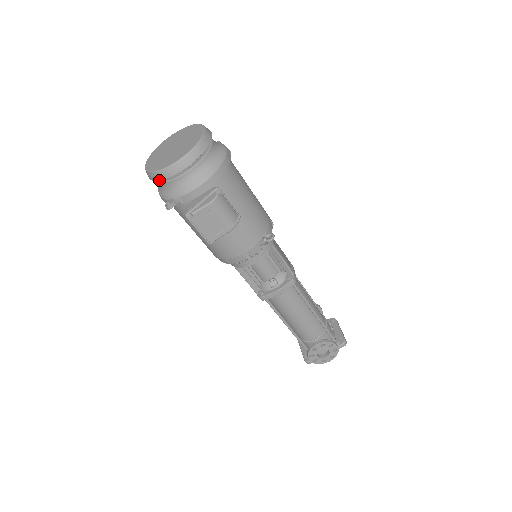
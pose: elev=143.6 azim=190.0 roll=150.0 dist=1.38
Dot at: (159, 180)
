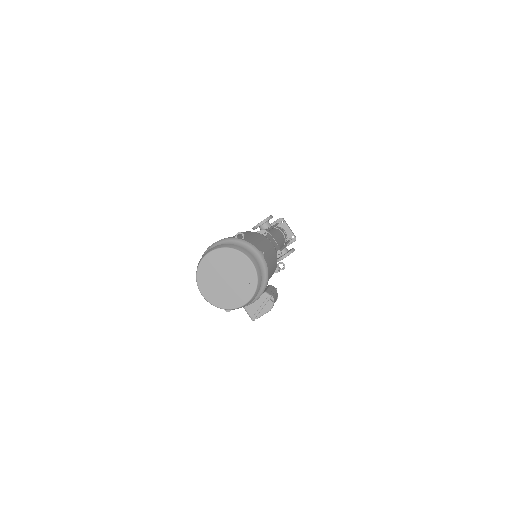
Dot at: occluded
